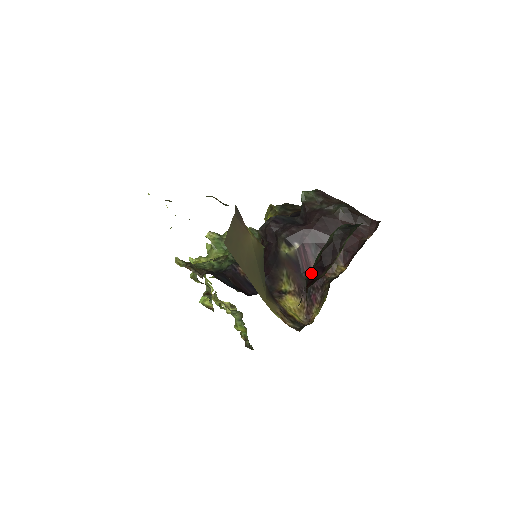
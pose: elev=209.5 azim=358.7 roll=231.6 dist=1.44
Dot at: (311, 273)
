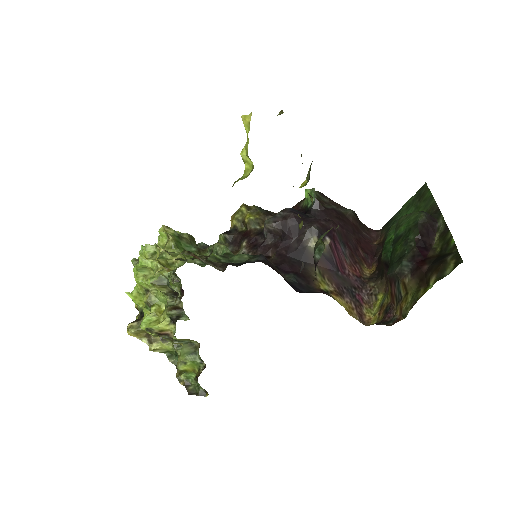
Dot at: (414, 253)
